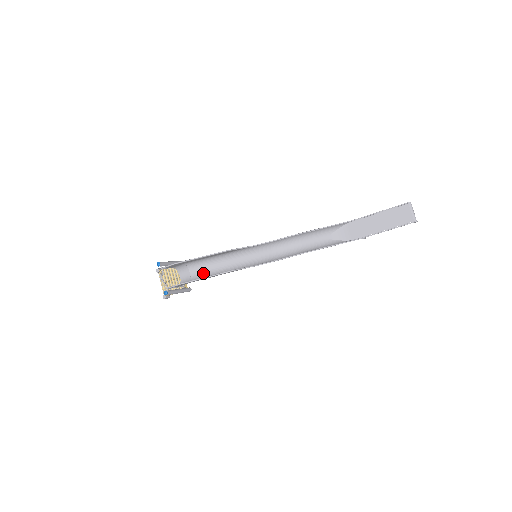
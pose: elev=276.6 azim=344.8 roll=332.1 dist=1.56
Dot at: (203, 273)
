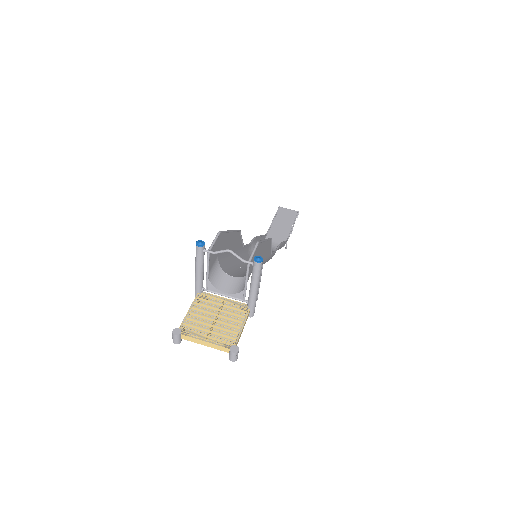
Dot at: (243, 274)
